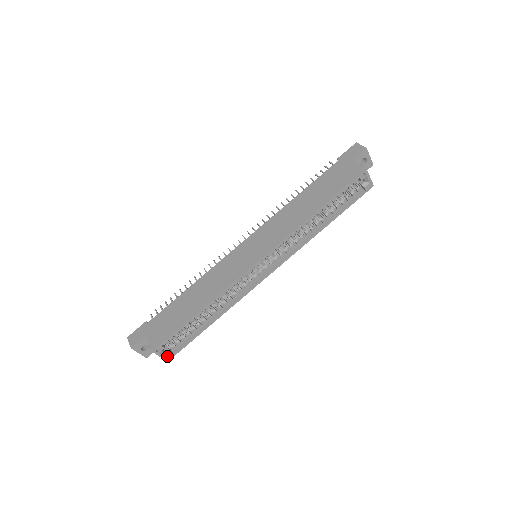
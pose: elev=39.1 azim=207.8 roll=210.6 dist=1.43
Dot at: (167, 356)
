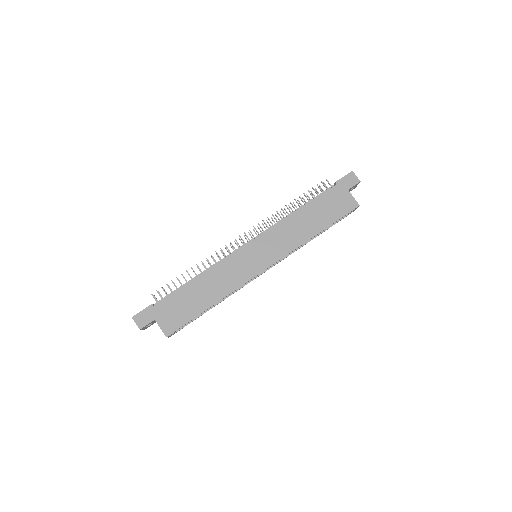
Dot at: occluded
